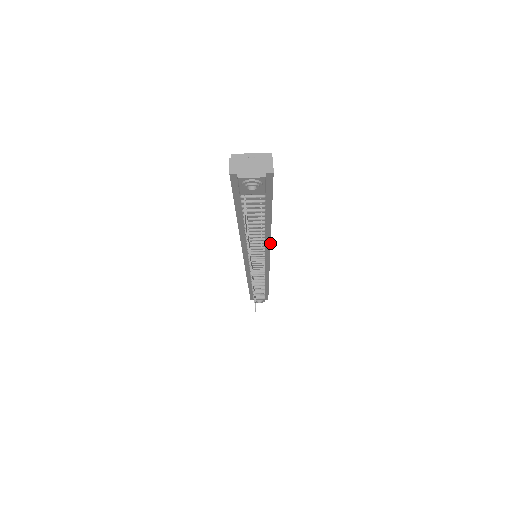
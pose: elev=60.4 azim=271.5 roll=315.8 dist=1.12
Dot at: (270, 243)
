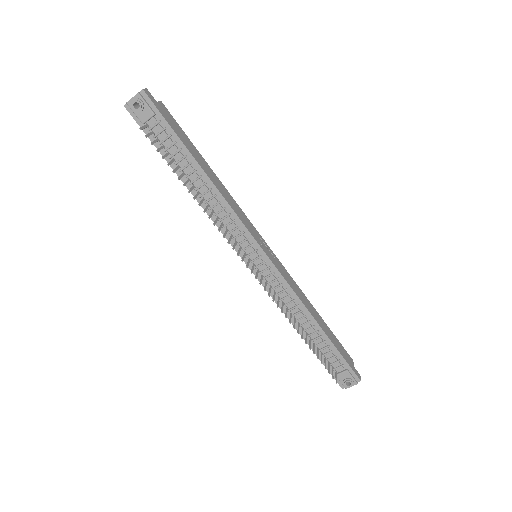
Dot at: (228, 203)
